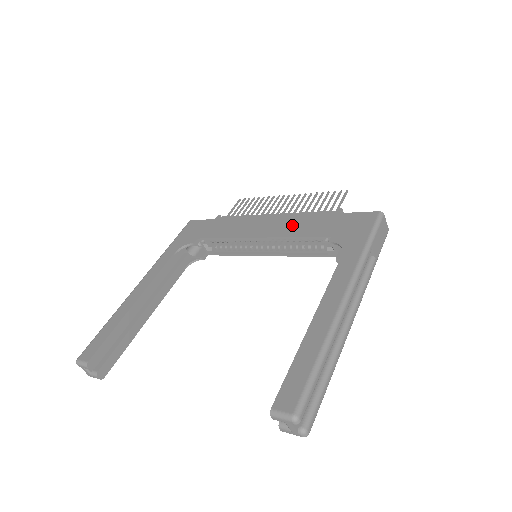
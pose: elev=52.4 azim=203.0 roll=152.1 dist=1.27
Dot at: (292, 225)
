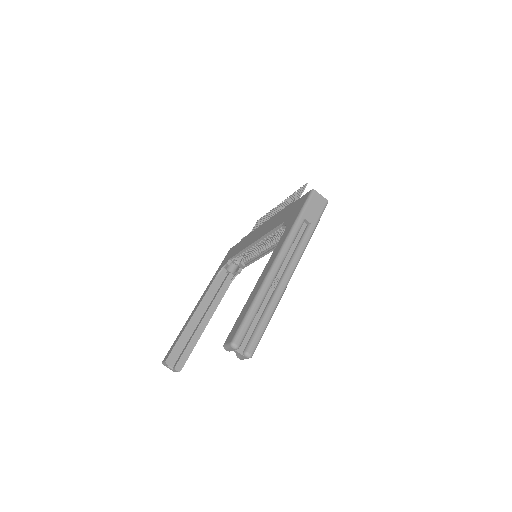
Dot at: (270, 224)
